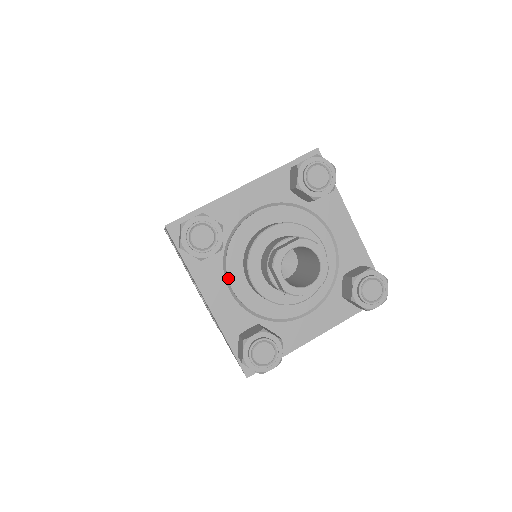
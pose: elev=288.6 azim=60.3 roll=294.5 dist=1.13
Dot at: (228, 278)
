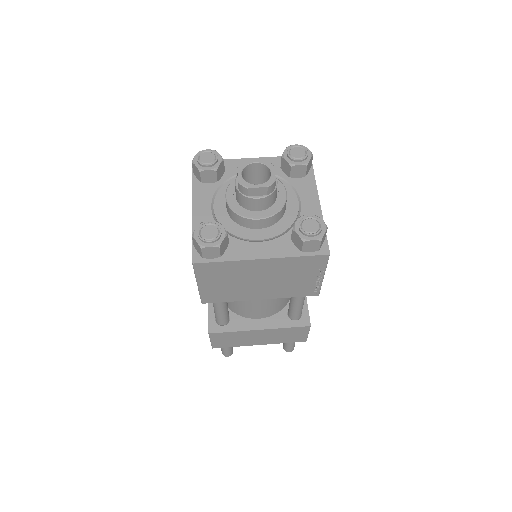
Dot at: (214, 200)
